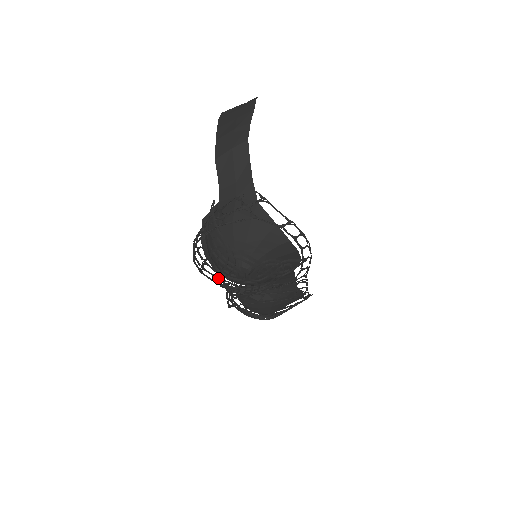
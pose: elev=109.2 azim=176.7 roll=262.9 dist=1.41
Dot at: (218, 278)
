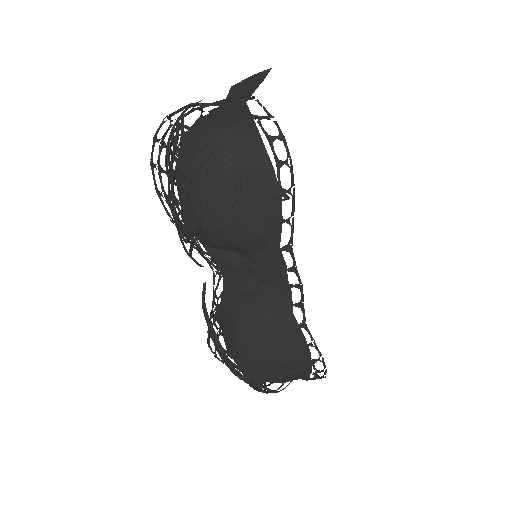
Dot at: (182, 228)
